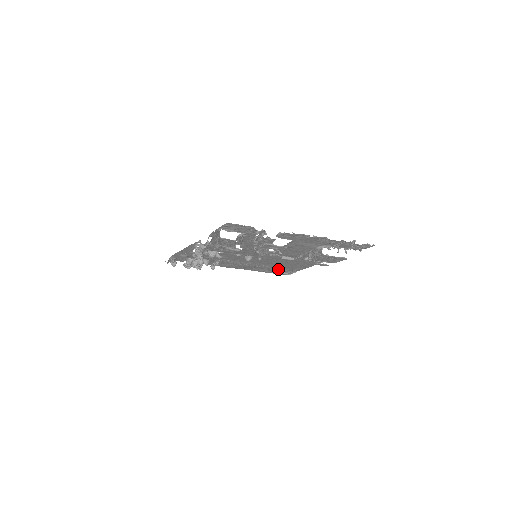
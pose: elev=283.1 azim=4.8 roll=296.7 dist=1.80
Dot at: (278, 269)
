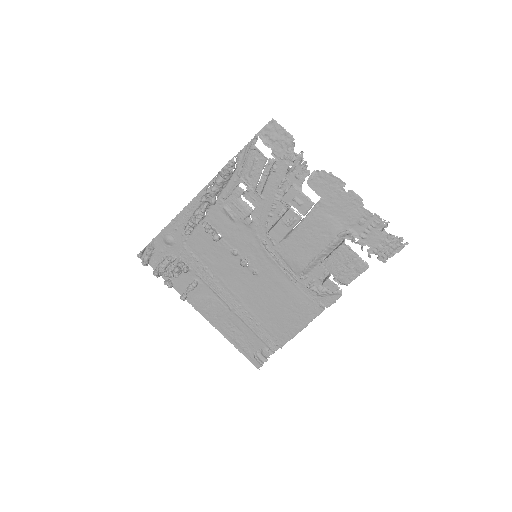
Dot at: (258, 333)
